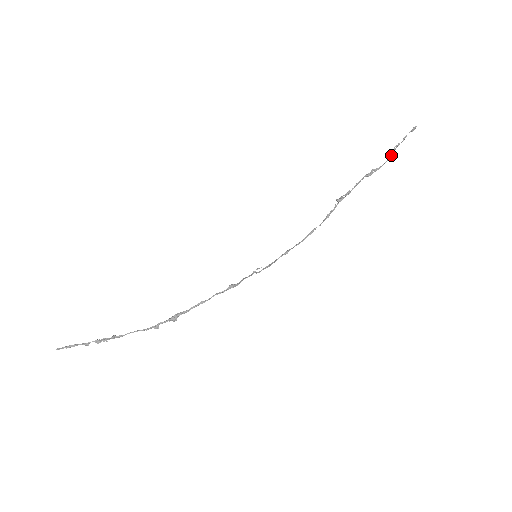
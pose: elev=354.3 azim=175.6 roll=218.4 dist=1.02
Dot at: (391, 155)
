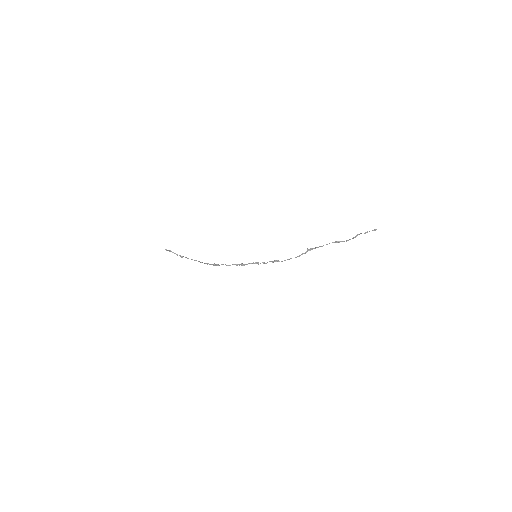
Dot at: (353, 238)
